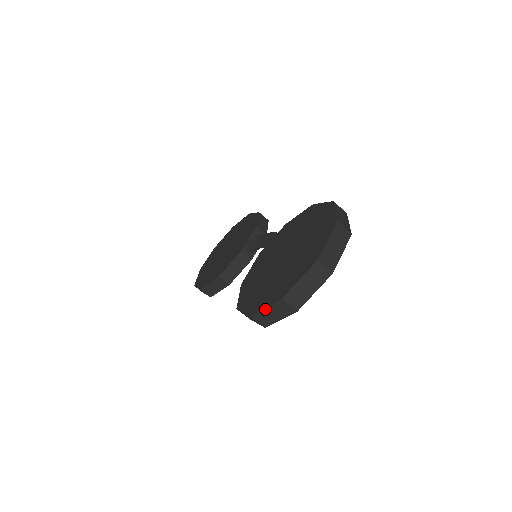
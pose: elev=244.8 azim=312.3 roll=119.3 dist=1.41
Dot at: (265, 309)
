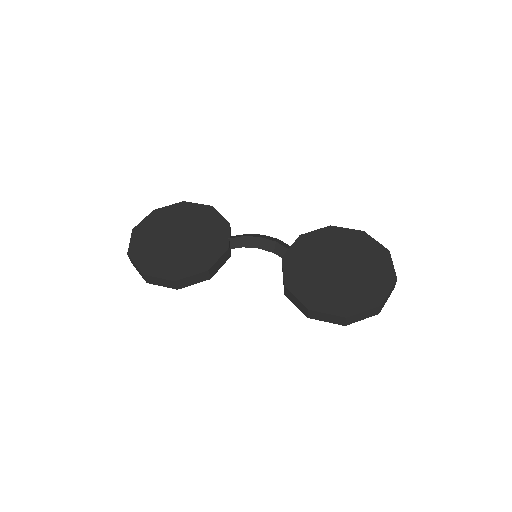
Dot at: (363, 312)
